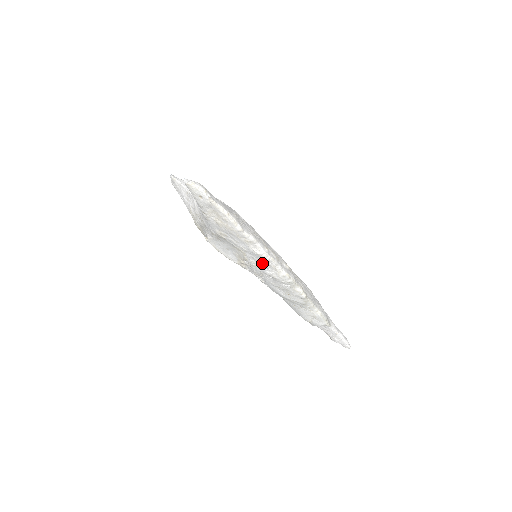
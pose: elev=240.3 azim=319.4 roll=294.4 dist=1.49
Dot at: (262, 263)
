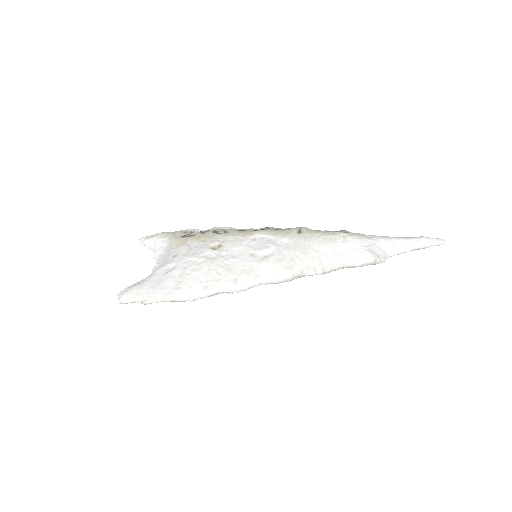
Dot at: occluded
